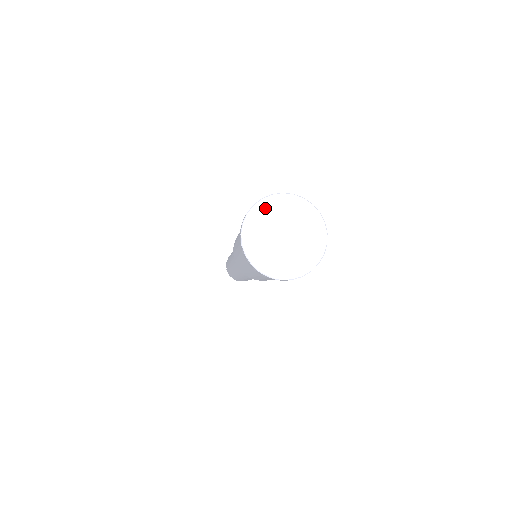
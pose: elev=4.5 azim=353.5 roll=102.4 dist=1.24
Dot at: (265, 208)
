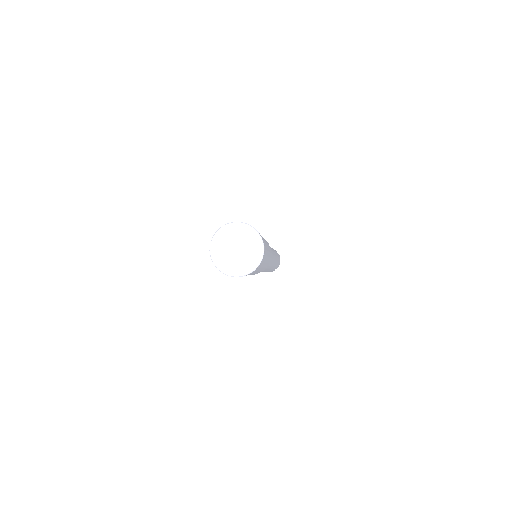
Dot at: (228, 230)
